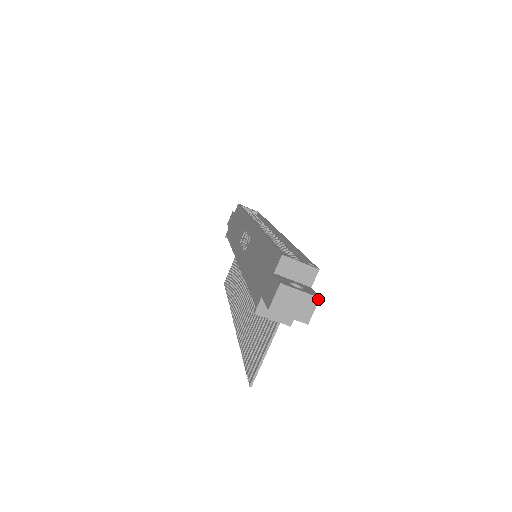
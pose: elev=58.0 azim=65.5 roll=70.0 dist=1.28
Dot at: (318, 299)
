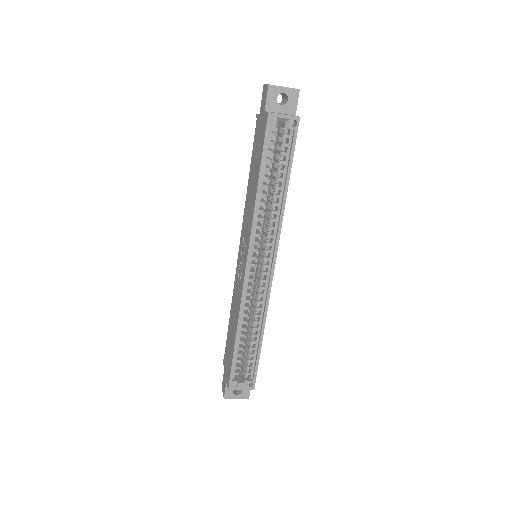
Dot at: (248, 398)
